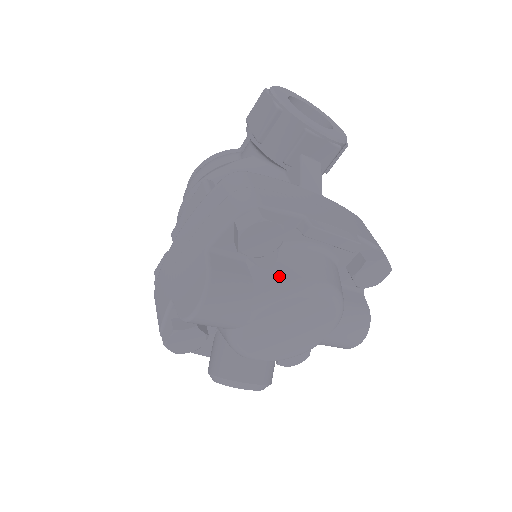
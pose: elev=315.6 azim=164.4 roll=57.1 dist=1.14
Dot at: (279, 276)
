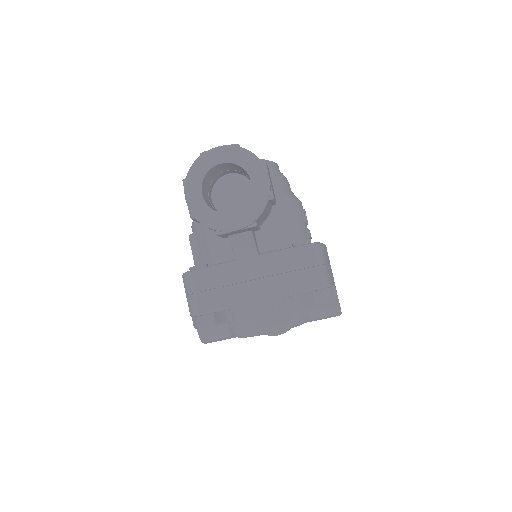
Dot at: (238, 328)
